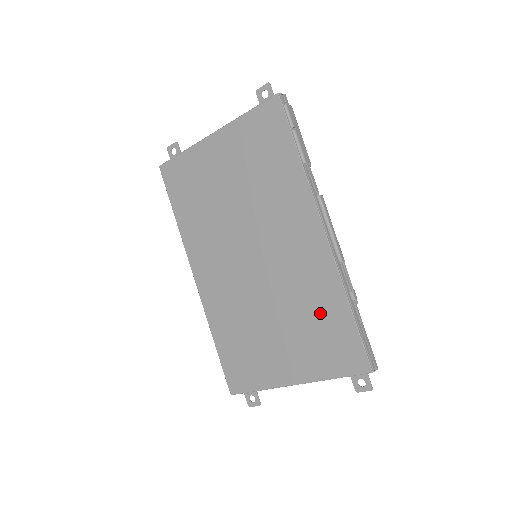
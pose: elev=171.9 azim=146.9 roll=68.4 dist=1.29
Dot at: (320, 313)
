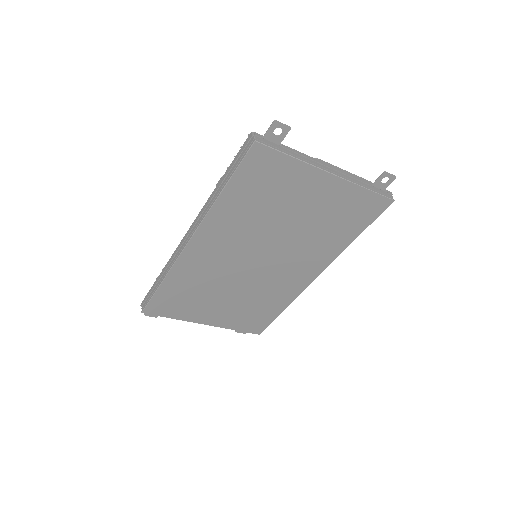
Dot at: (264, 306)
